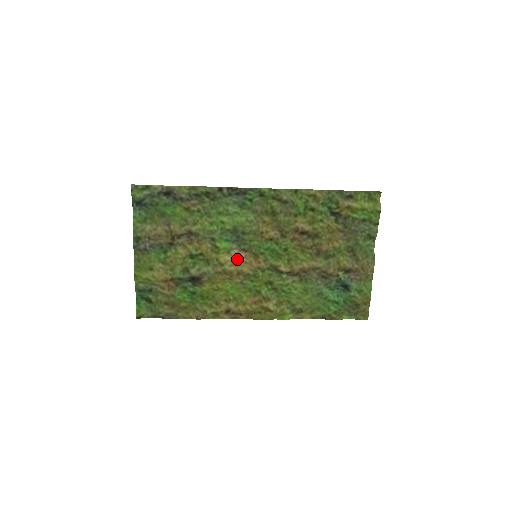
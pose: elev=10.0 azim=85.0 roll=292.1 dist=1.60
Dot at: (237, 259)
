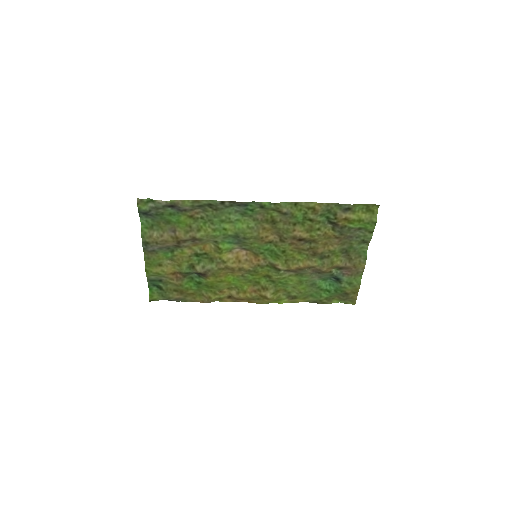
Dot at: (239, 257)
